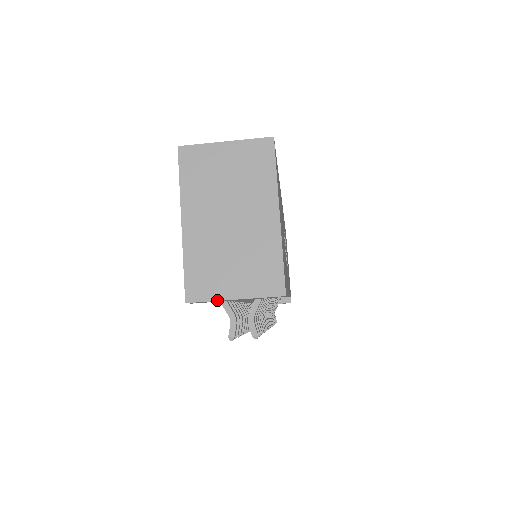
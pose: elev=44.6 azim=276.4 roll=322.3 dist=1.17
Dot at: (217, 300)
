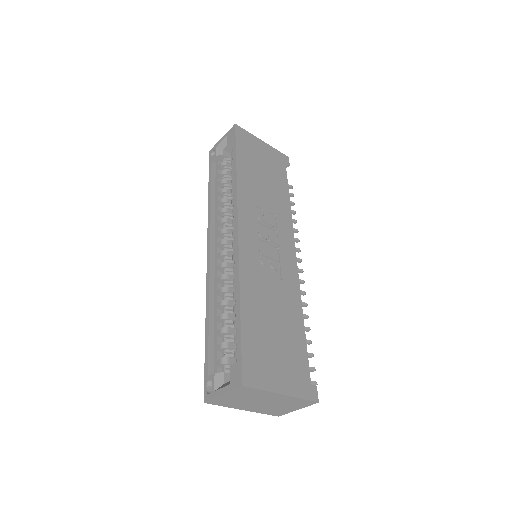
Dot at: occluded
